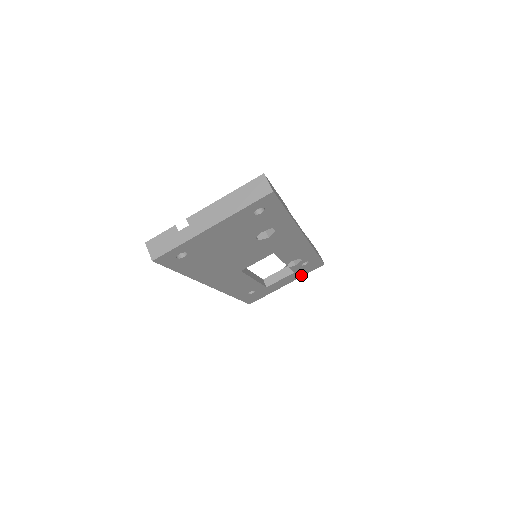
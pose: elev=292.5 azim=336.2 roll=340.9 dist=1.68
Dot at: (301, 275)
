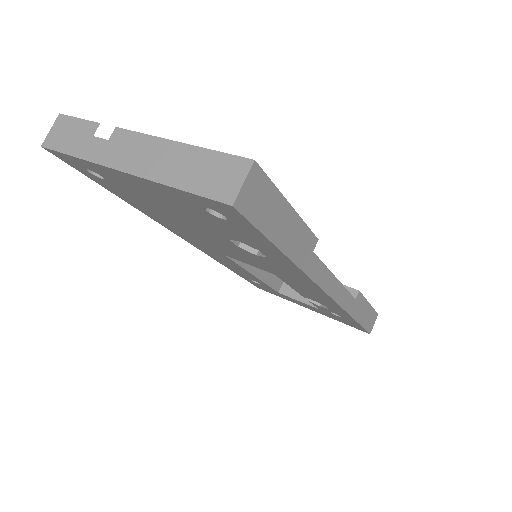
Dot at: occluded
